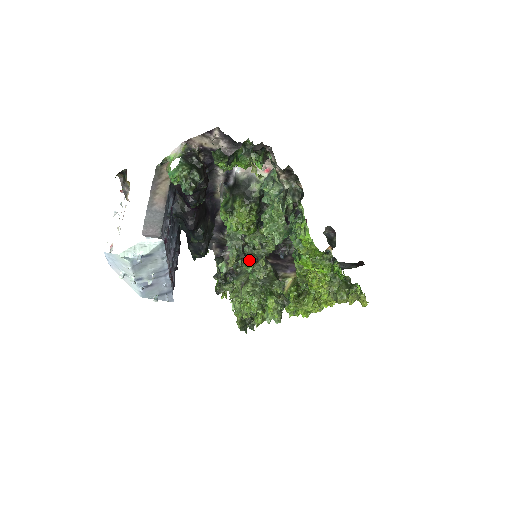
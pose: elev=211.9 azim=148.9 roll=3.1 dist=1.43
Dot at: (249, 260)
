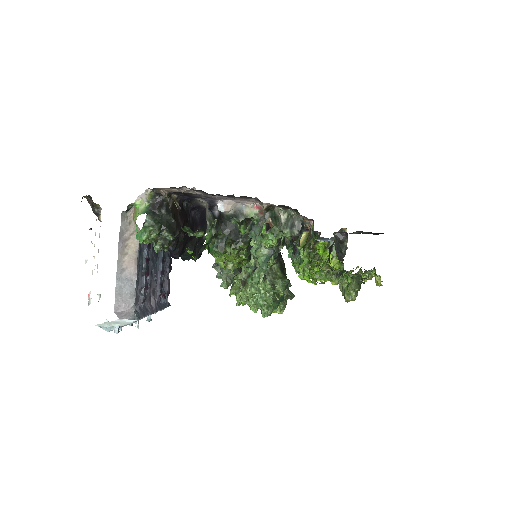
Dot at: (247, 265)
